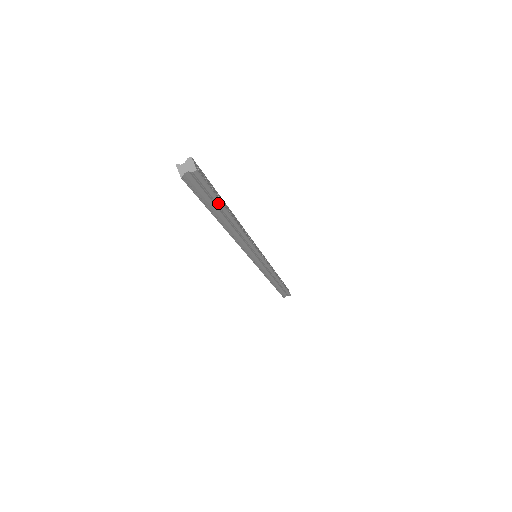
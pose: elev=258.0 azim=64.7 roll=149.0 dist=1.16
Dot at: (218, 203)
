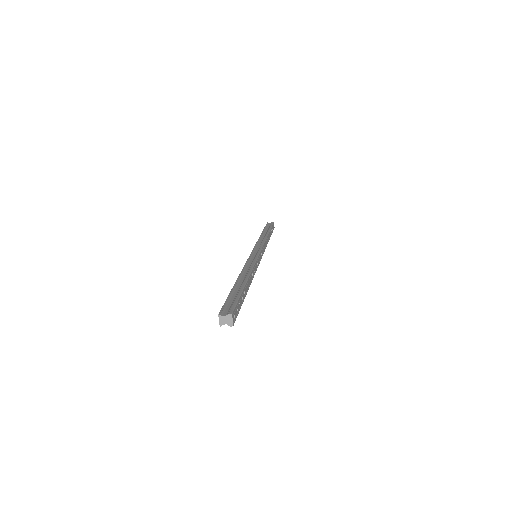
Dot at: (241, 303)
